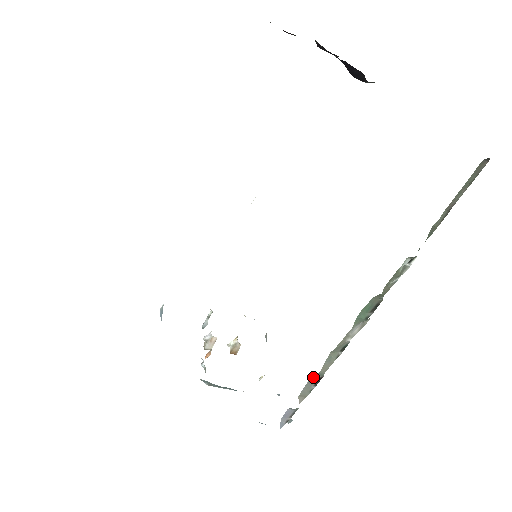
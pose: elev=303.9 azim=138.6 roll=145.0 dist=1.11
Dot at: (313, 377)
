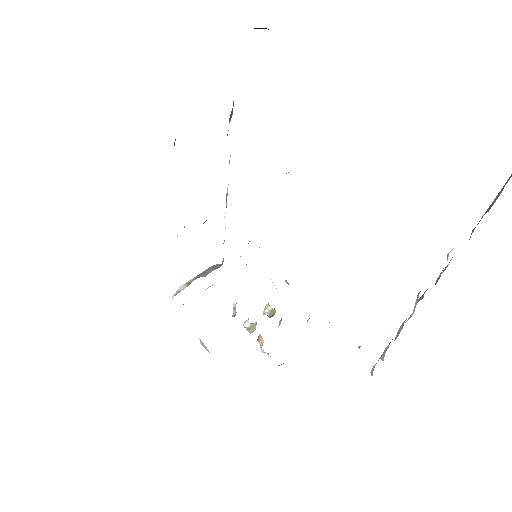
Dot at: occluded
